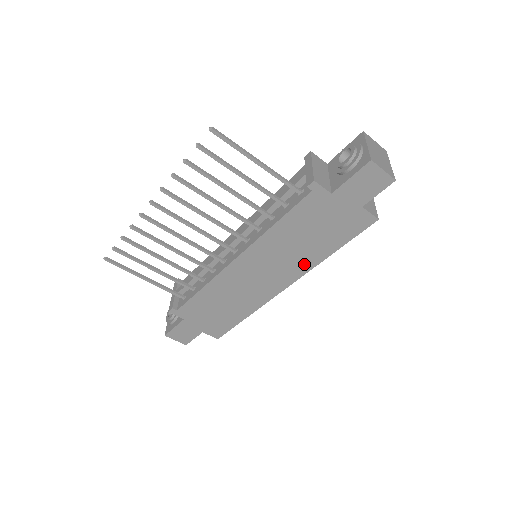
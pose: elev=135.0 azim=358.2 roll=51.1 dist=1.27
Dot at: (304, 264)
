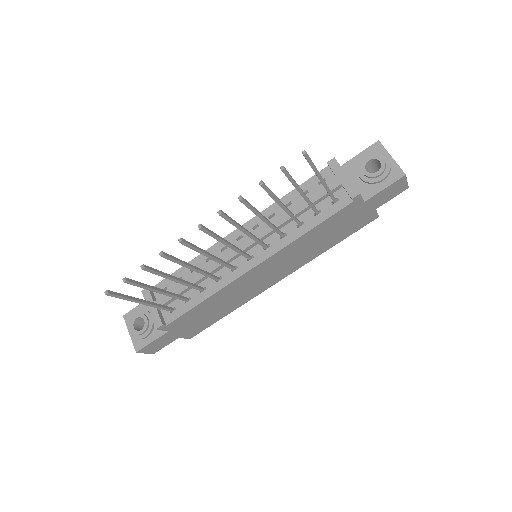
Dot at: (306, 259)
